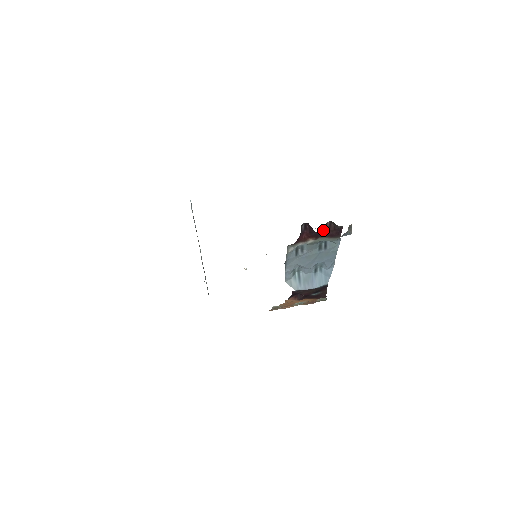
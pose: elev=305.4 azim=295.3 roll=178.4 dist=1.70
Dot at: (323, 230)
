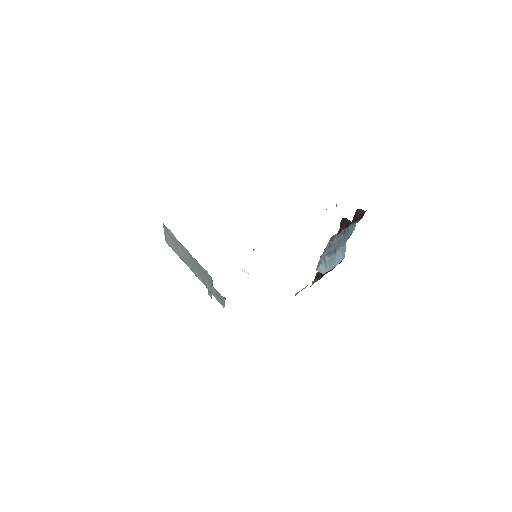
Dot at: (353, 218)
